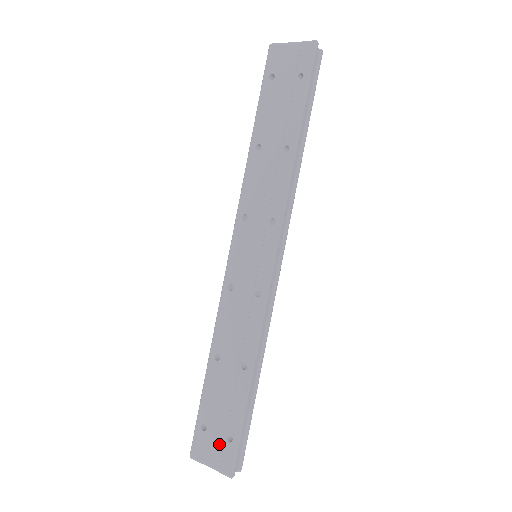
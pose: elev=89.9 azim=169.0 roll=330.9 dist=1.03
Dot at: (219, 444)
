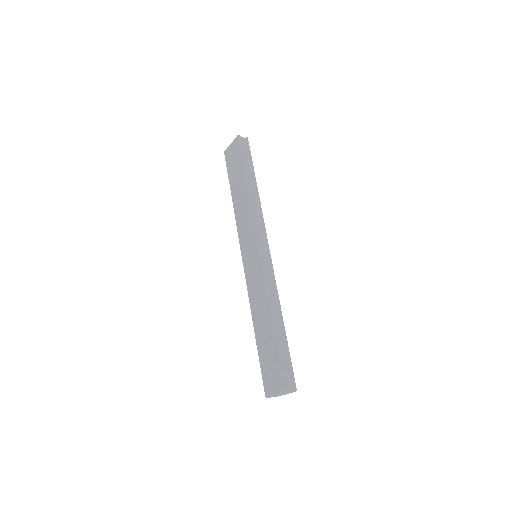
Dot at: (274, 376)
